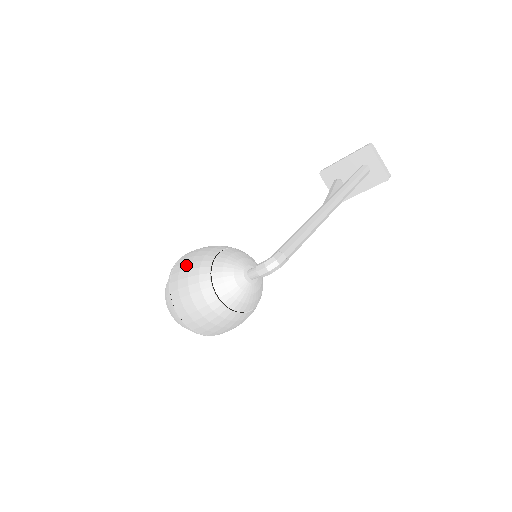
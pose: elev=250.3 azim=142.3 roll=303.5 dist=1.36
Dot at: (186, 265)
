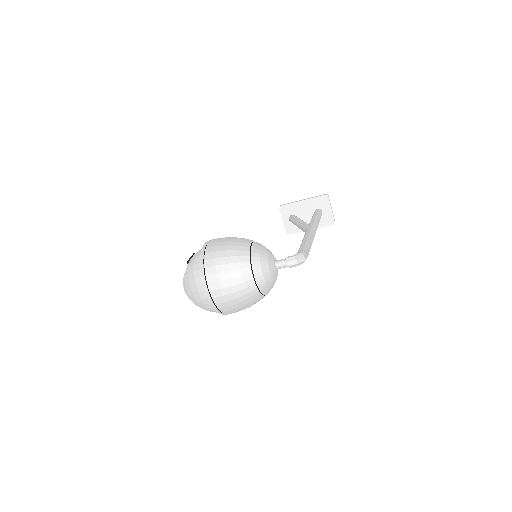
Dot at: (223, 247)
